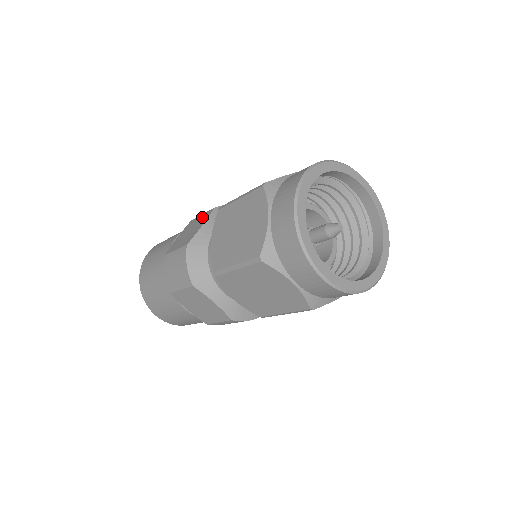
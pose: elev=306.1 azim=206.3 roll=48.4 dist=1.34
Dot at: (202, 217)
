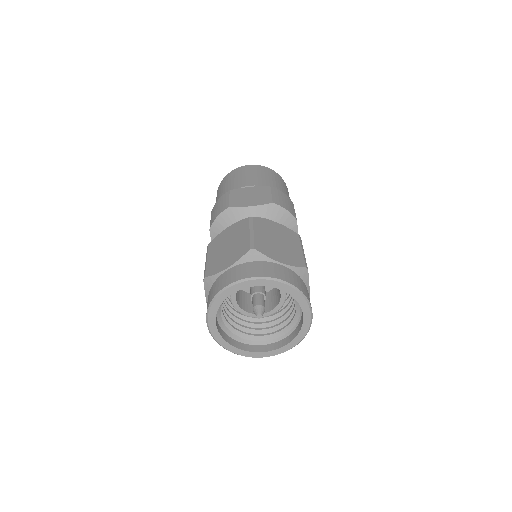
Dot at: (265, 197)
